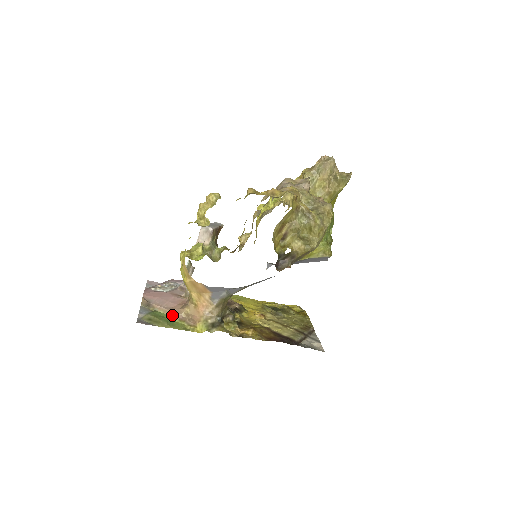
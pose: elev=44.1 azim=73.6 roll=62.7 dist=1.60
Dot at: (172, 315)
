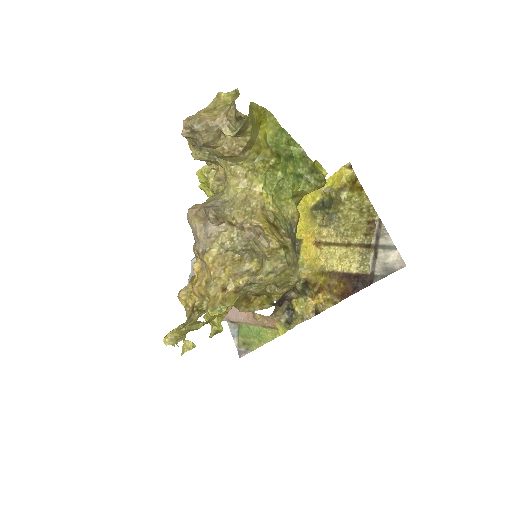
Dot at: (253, 325)
